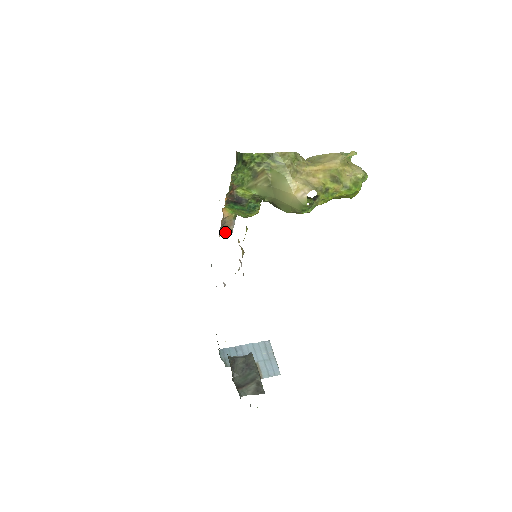
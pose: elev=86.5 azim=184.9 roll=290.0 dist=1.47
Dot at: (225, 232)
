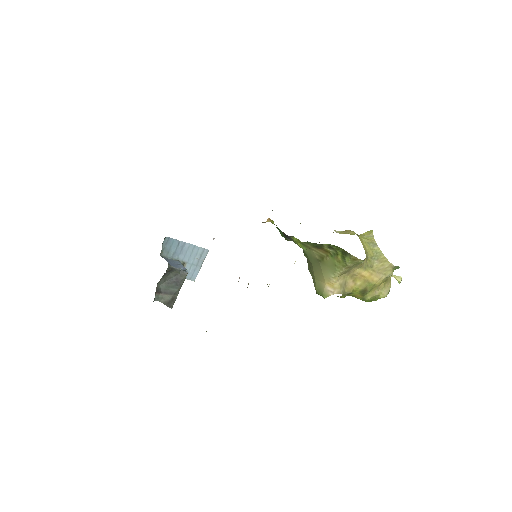
Dot at: occluded
